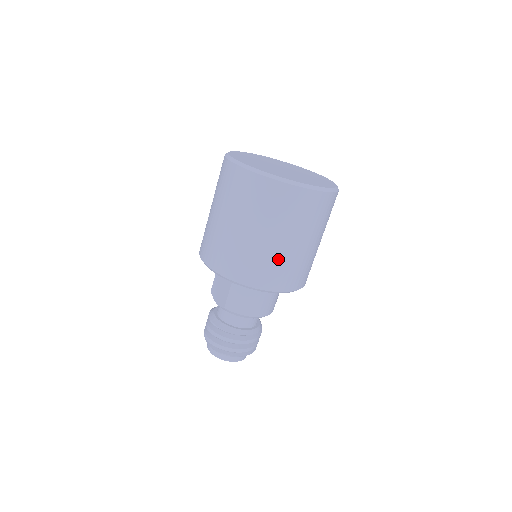
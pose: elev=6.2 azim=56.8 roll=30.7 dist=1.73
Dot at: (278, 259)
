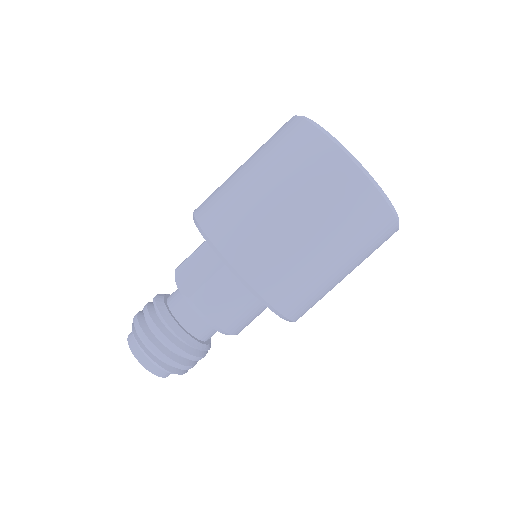
Dot at: (304, 268)
